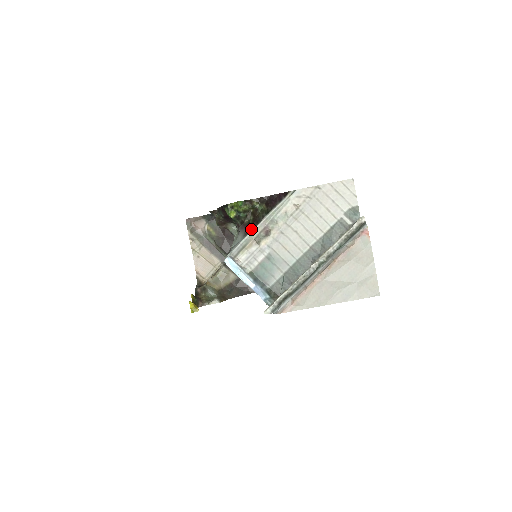
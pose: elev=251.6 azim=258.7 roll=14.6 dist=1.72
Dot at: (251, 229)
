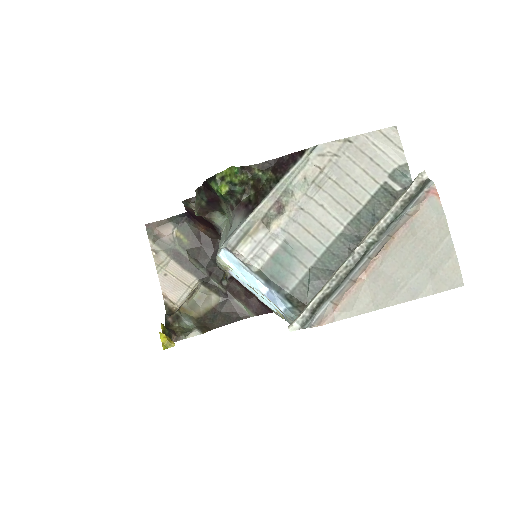
Dot at: (254, 206)
